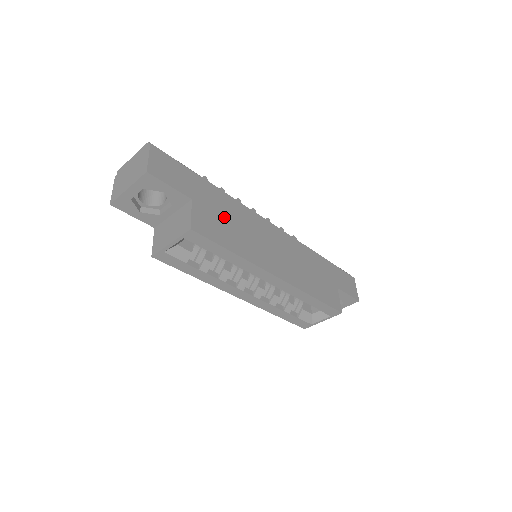
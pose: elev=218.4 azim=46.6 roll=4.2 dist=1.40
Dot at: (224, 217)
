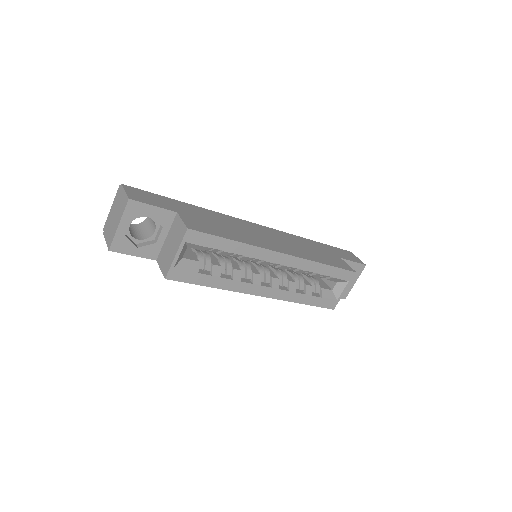
Dot at: (211, 221)
